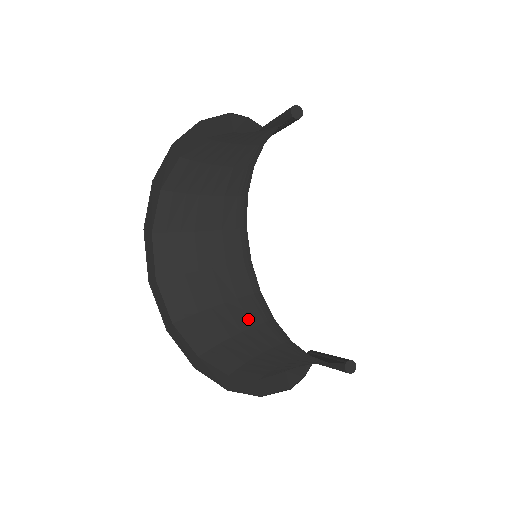
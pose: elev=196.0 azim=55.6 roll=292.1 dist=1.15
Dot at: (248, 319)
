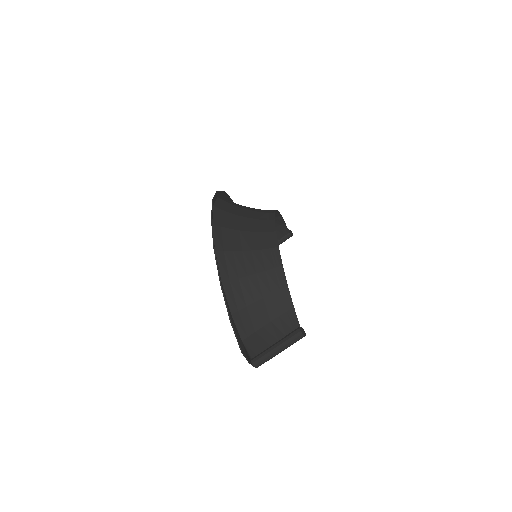
Dot at: (259, 244)
